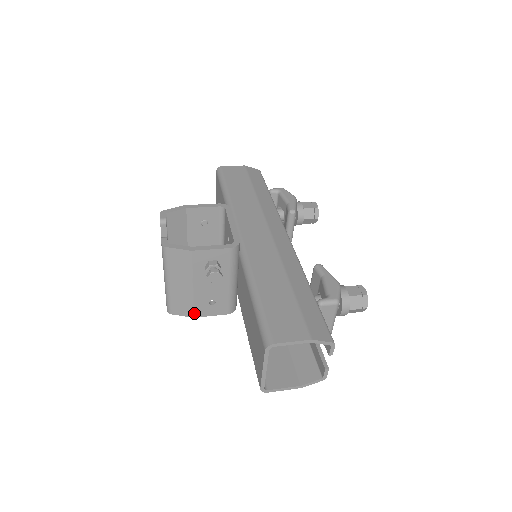
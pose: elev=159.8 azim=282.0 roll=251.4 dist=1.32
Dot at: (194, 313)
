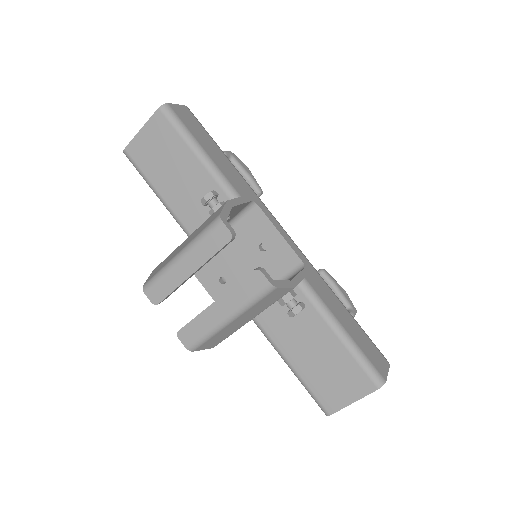
Dot at: occluded
